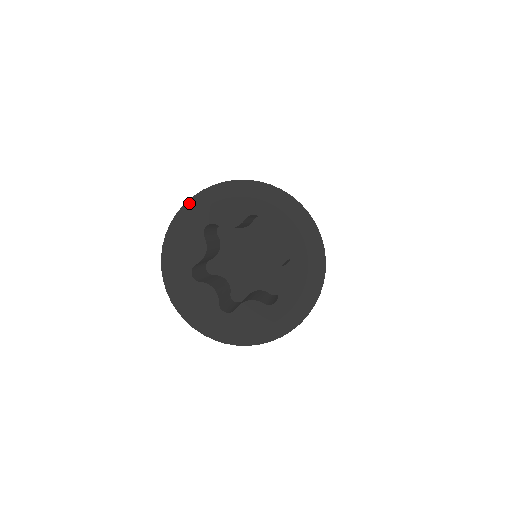
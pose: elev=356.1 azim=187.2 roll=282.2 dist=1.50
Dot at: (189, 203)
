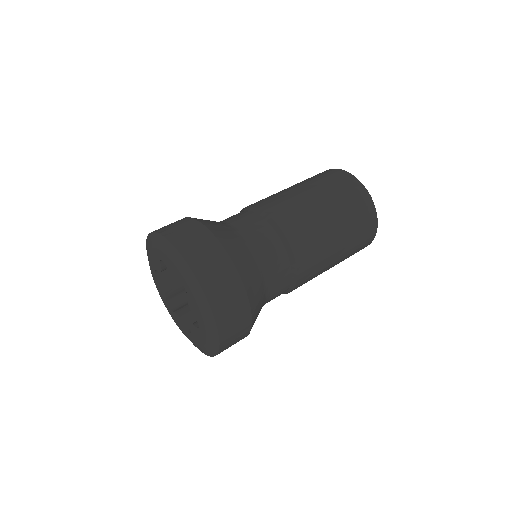
Dot at: (157, 235)
